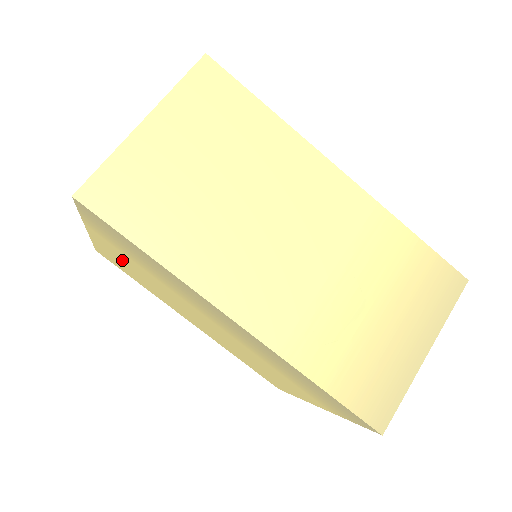
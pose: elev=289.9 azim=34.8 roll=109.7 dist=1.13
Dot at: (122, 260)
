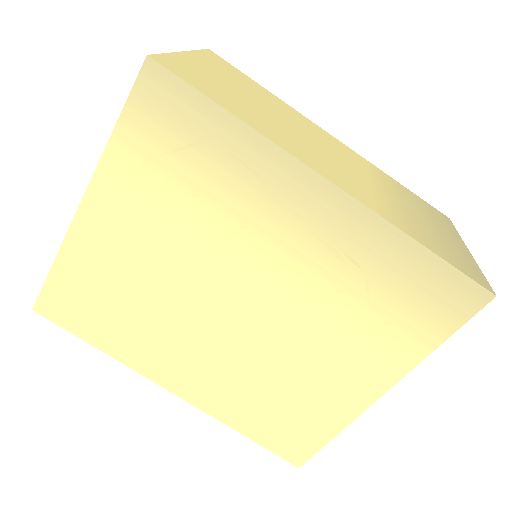
Dot at: (116, 250)
